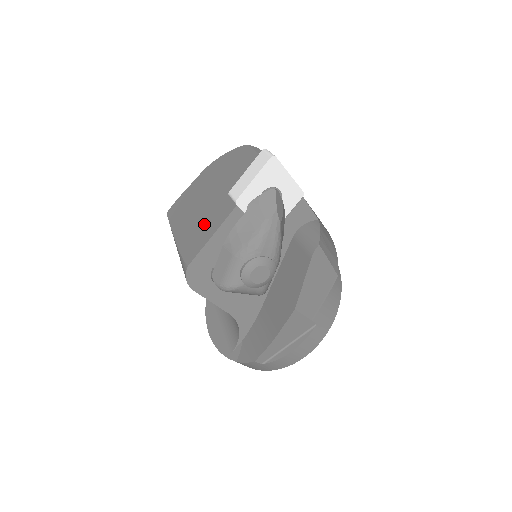
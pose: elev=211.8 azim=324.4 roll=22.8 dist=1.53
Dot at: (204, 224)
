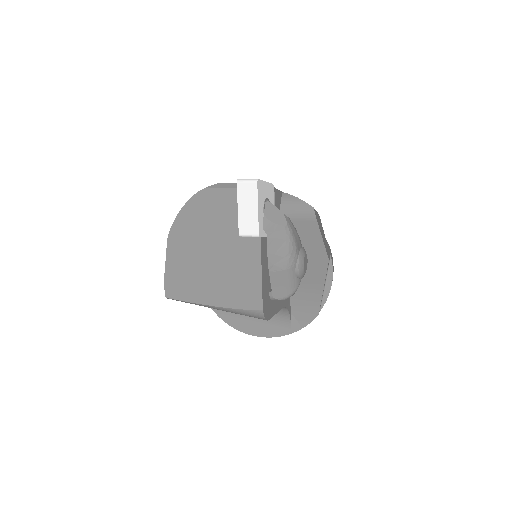
Dot at: (238, 273)
